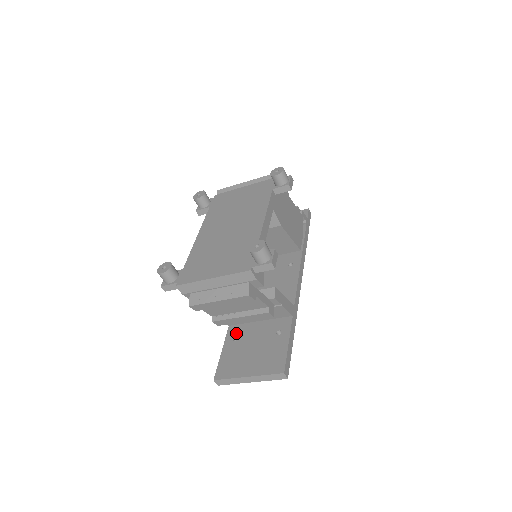
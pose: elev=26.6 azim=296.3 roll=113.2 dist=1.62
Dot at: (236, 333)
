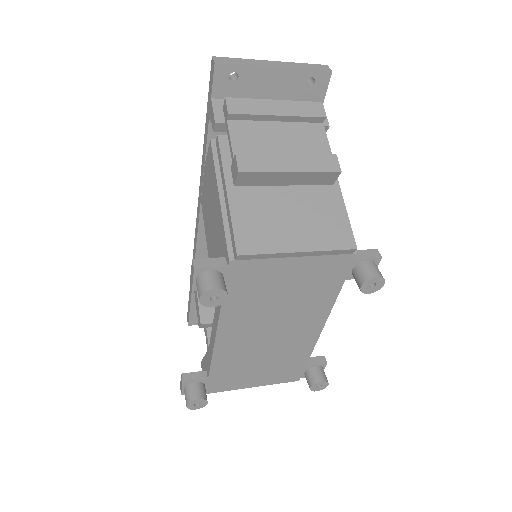
Dot at: occluded
